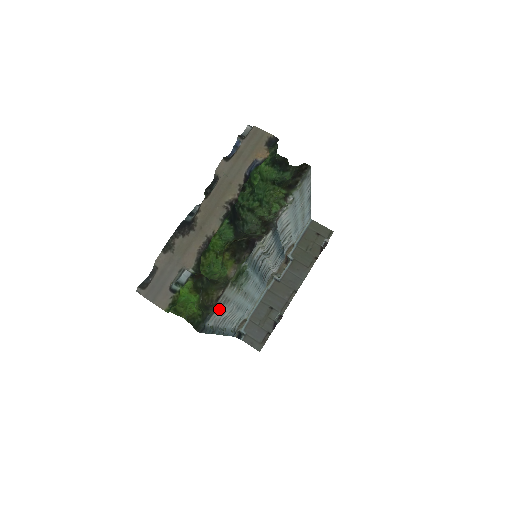
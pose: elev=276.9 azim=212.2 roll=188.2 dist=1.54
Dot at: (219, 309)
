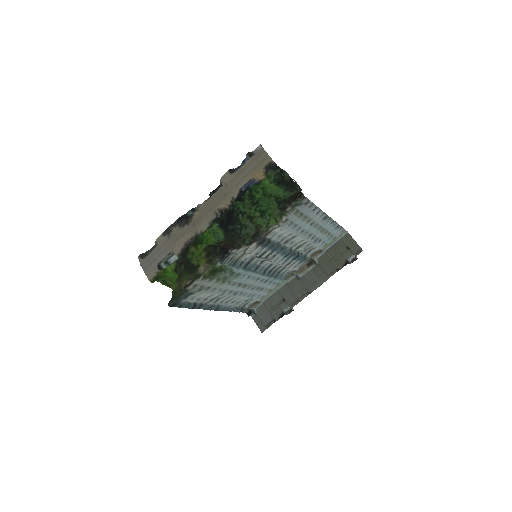
Dot at: (196, 292)
